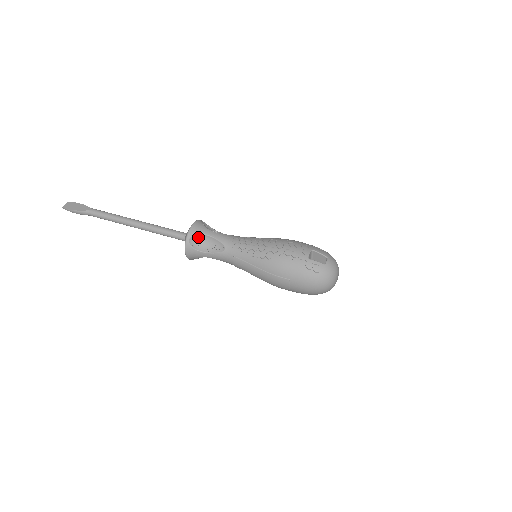
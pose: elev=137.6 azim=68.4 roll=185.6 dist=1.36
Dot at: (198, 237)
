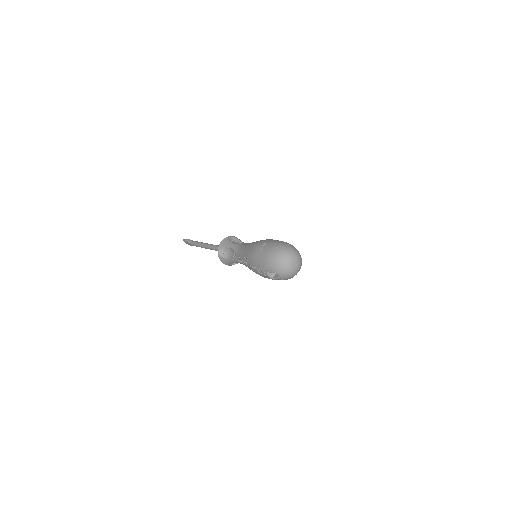
Dot at: (237, 240)
